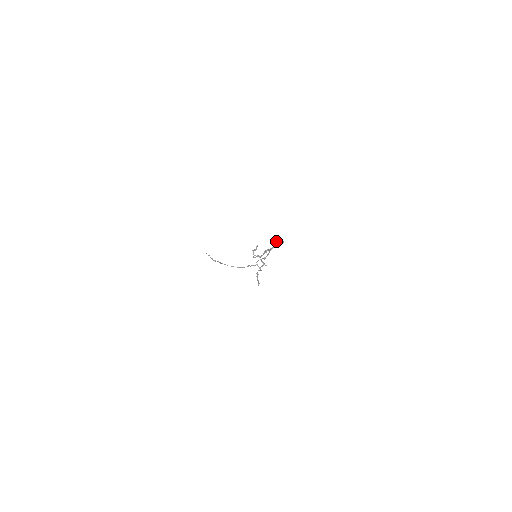
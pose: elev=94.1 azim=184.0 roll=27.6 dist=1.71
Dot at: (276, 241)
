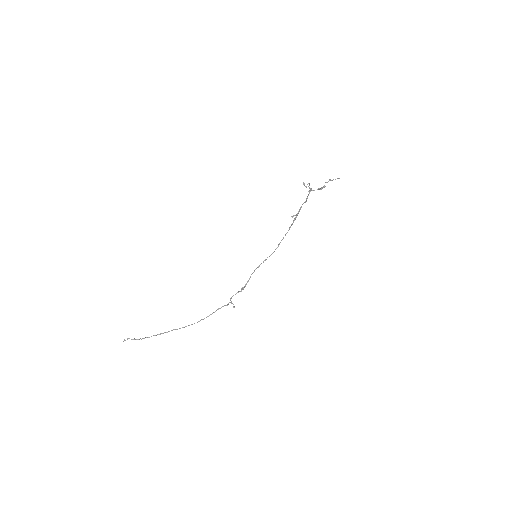
Dot at: (293, 216)
